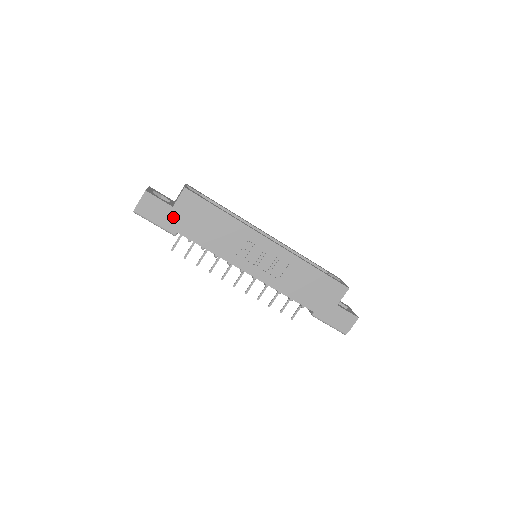
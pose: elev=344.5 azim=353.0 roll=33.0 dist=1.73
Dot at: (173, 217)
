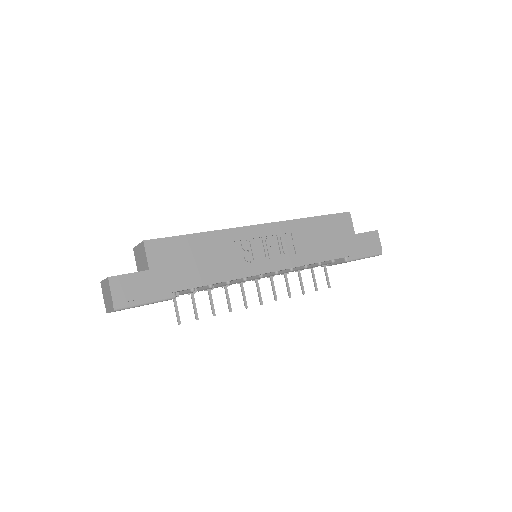
Dot at: (158, 280)
